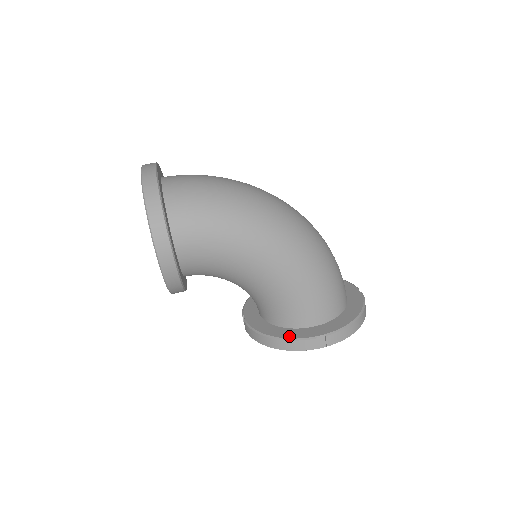
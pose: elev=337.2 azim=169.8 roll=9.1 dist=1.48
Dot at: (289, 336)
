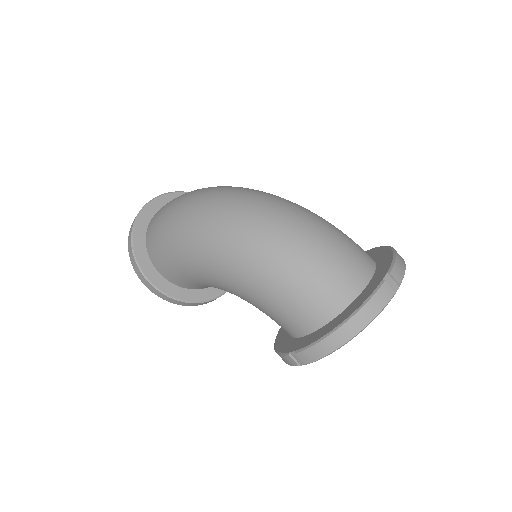
Dot at: (279, 347)
